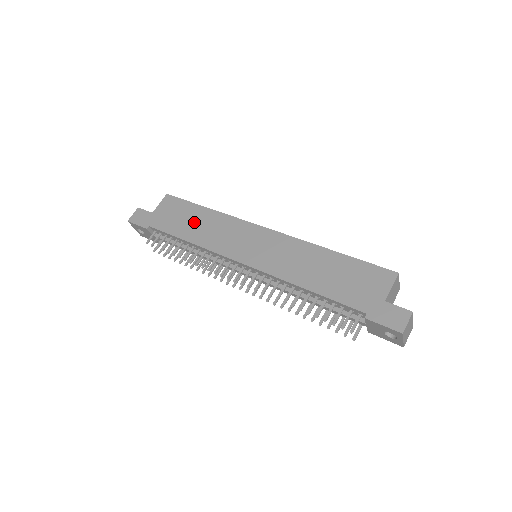
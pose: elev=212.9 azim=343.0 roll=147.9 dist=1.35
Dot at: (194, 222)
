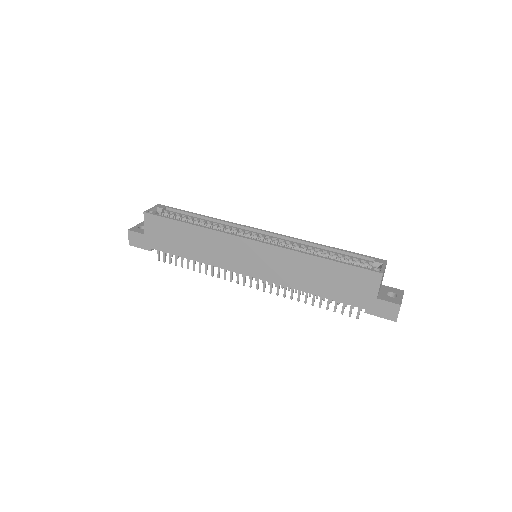
Dot at: (187, 241)
